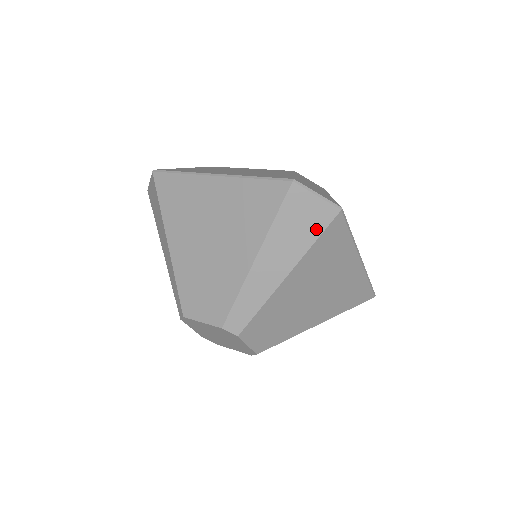
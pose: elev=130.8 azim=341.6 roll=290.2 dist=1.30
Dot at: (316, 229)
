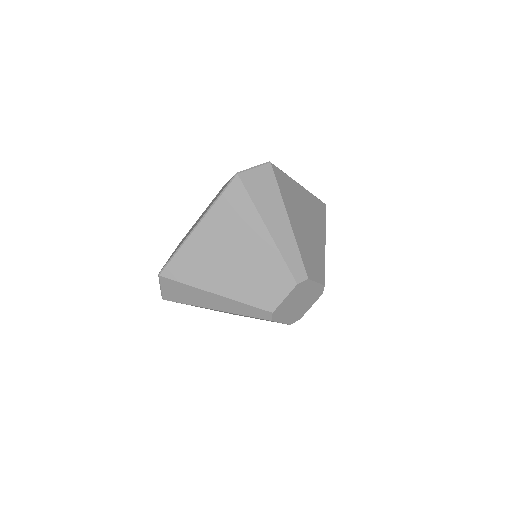
Dot at: (272, 183)
